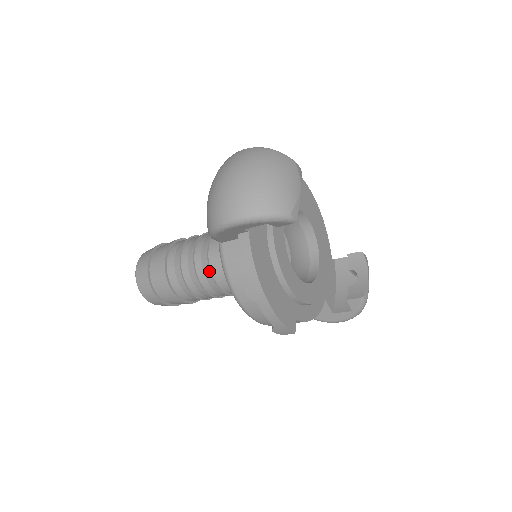
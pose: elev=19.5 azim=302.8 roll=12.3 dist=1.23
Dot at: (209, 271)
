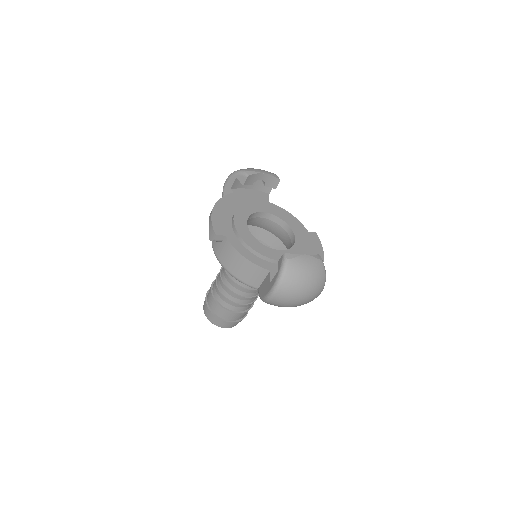
Dot at: occluded
